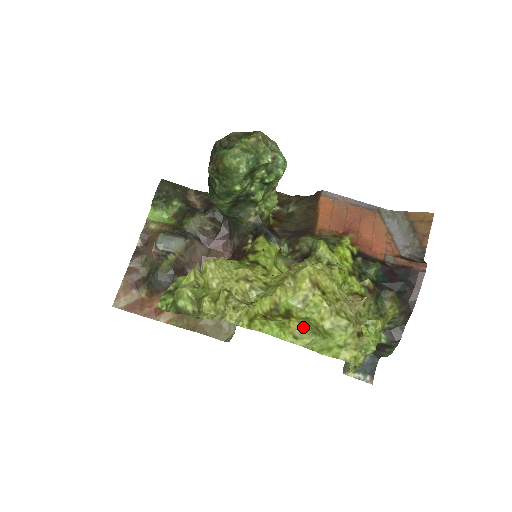
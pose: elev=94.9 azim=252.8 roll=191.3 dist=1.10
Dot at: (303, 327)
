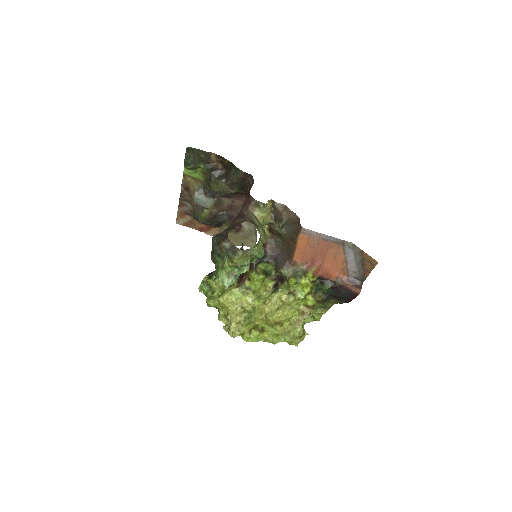
Dot at: (269, 337)
